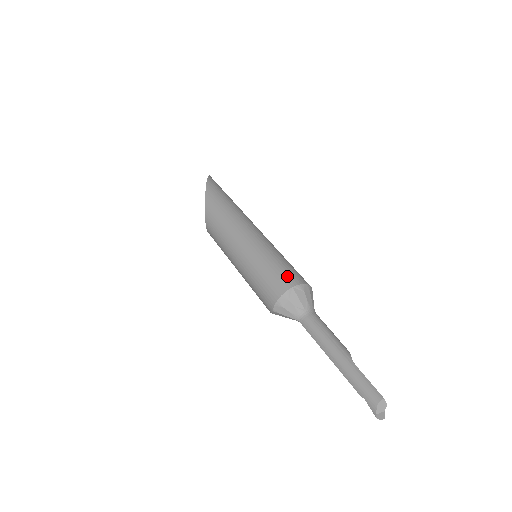
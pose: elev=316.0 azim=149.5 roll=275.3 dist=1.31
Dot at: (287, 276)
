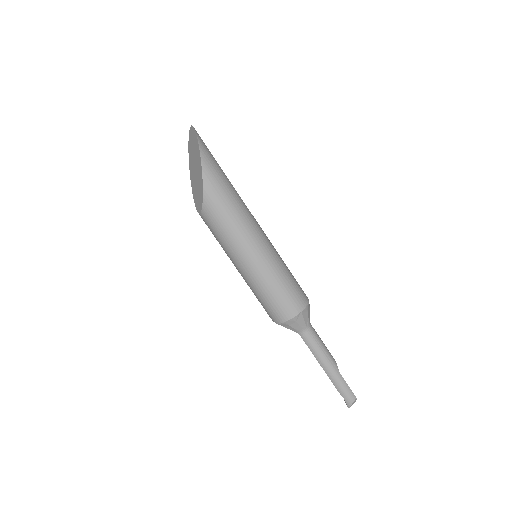
Dot at: (296, 299)
